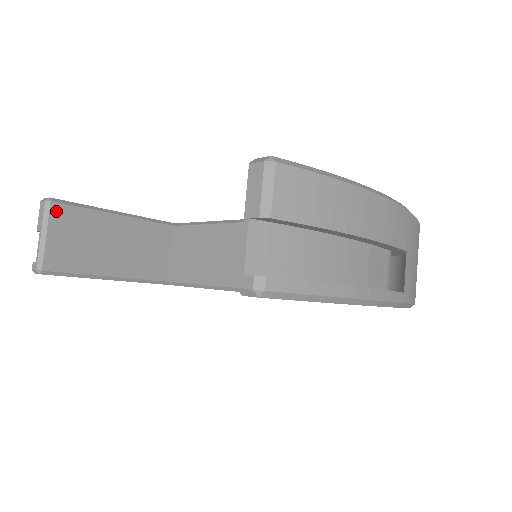
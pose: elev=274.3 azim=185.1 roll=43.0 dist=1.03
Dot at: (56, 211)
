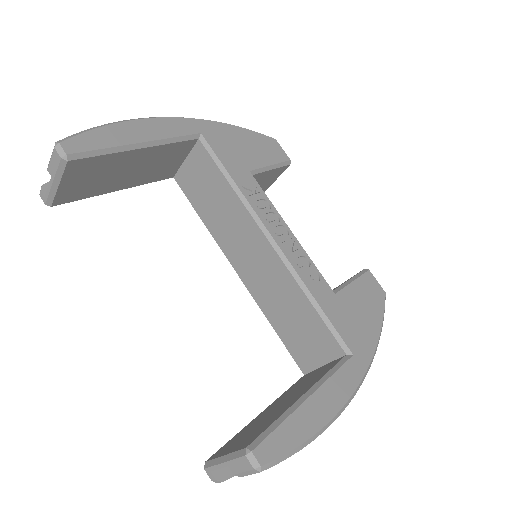
Dot at: (72, 166)
